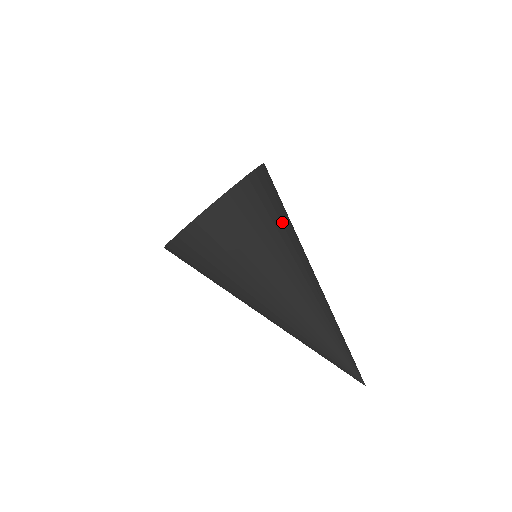
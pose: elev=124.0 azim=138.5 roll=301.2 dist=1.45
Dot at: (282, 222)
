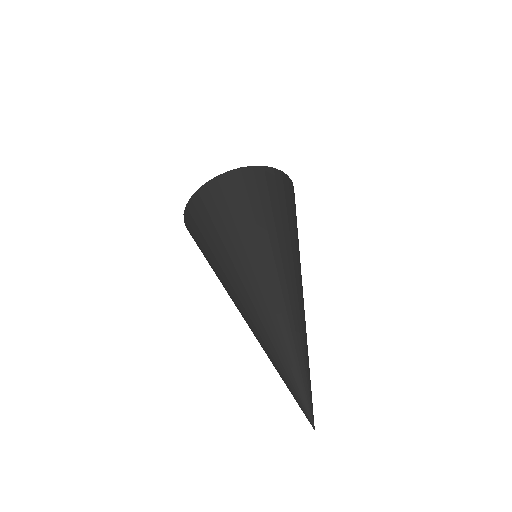
Dot at: (289, 219)
